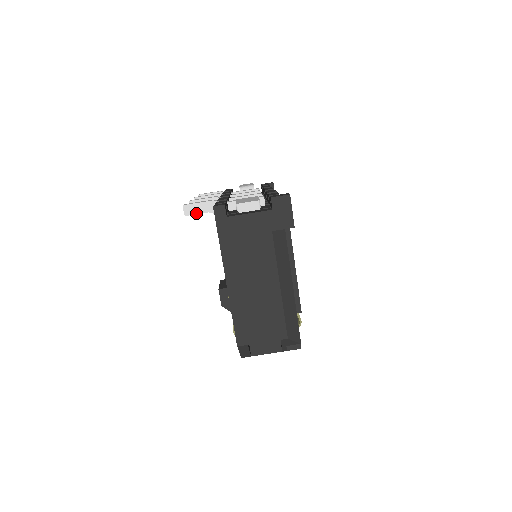
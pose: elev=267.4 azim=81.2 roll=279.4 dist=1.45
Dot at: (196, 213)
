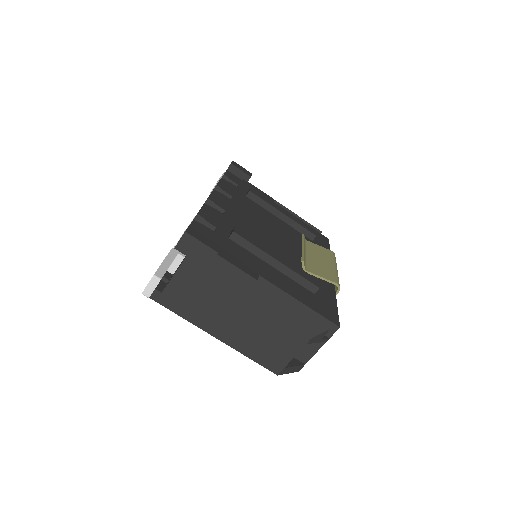
Dot at: occluded
